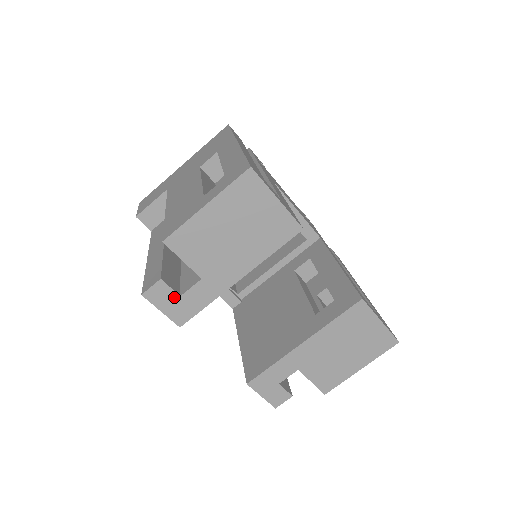
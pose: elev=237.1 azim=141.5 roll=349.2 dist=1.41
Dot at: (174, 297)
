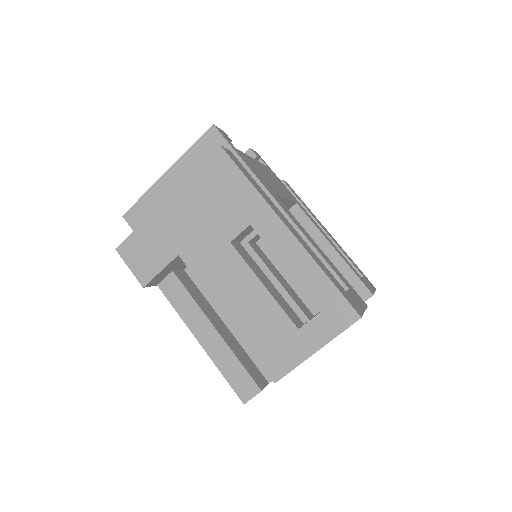
Dot at: occluded
